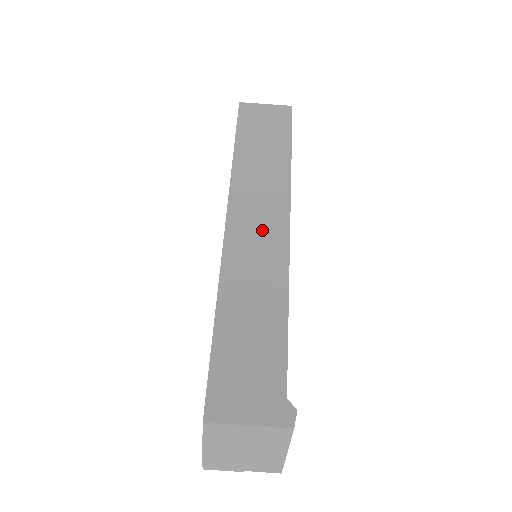
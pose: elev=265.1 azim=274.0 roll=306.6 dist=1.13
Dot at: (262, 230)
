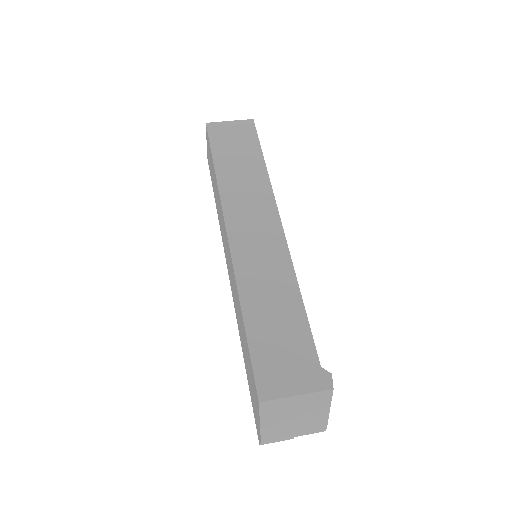
Dot at: (260, 232)
